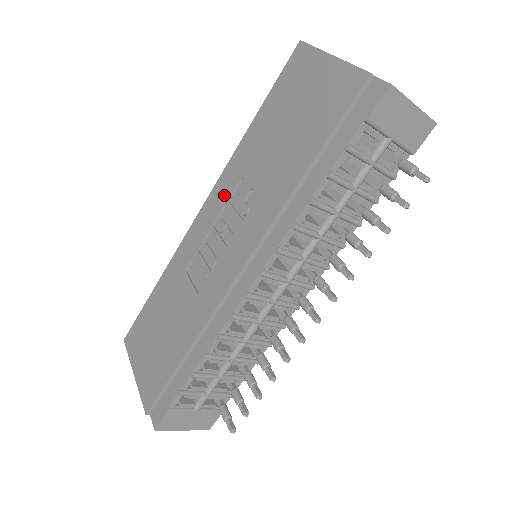
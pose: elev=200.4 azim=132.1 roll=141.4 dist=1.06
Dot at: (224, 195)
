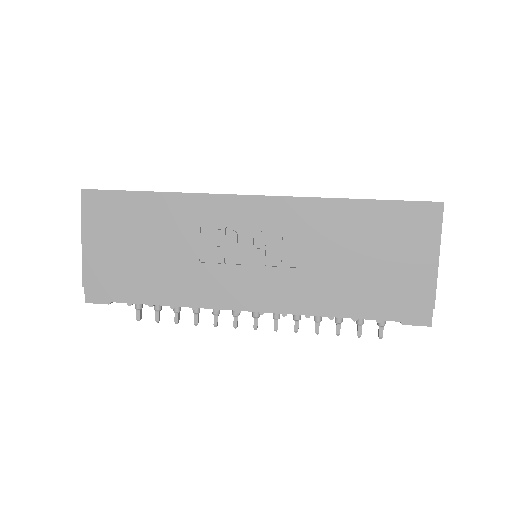
Dot at: (284, 220)
